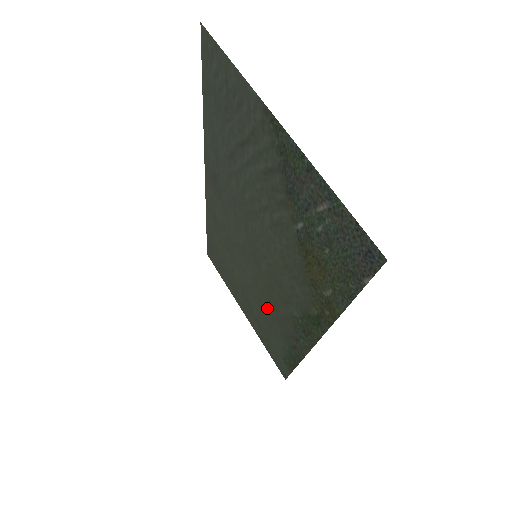
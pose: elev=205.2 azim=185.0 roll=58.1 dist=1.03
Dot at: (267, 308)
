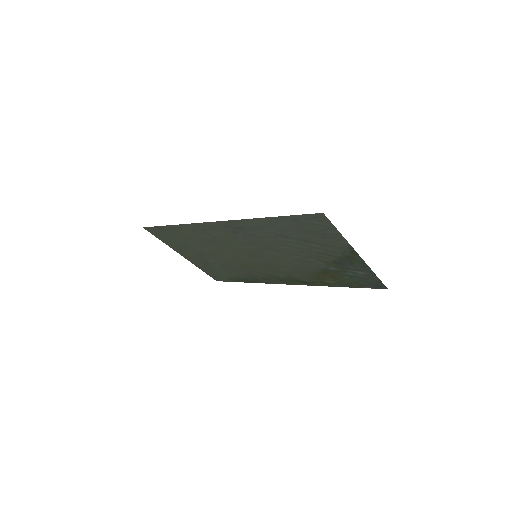
Dot at: (238, 266)
